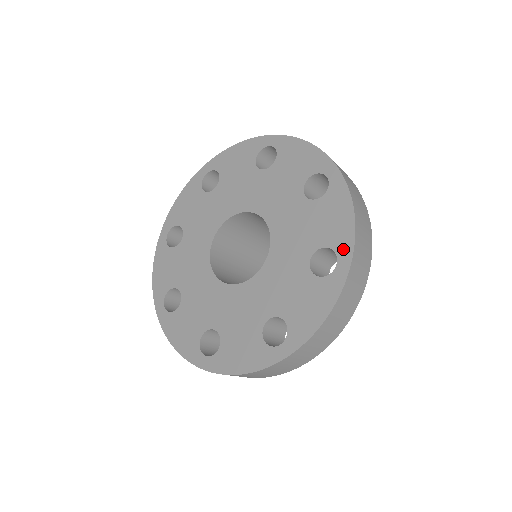
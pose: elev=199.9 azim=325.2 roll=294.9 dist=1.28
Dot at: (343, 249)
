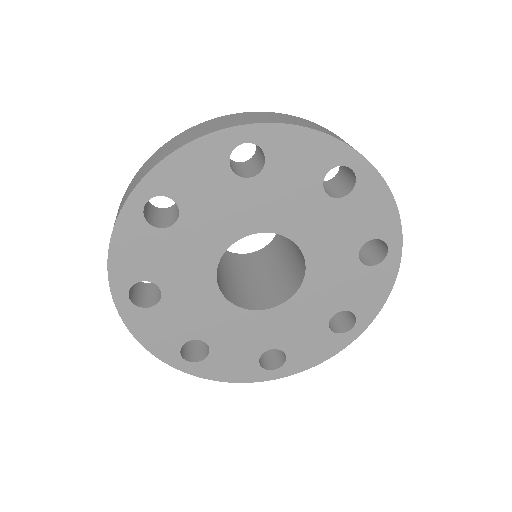
Dot at: (364, 319)
